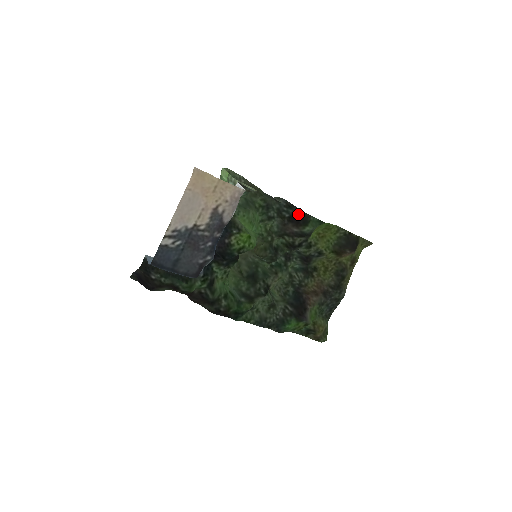
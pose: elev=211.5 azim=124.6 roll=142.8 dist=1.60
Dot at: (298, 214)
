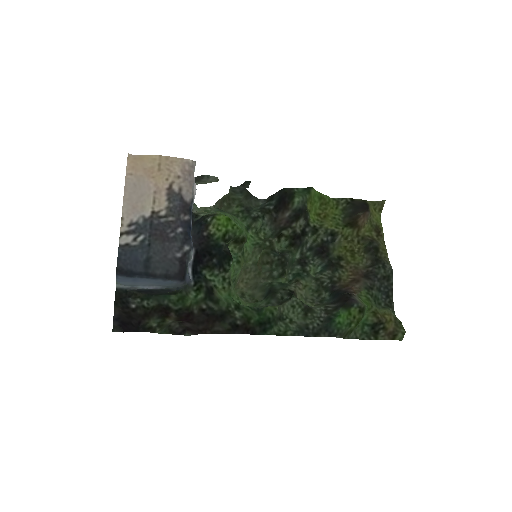
Dot at: (280, 196)
